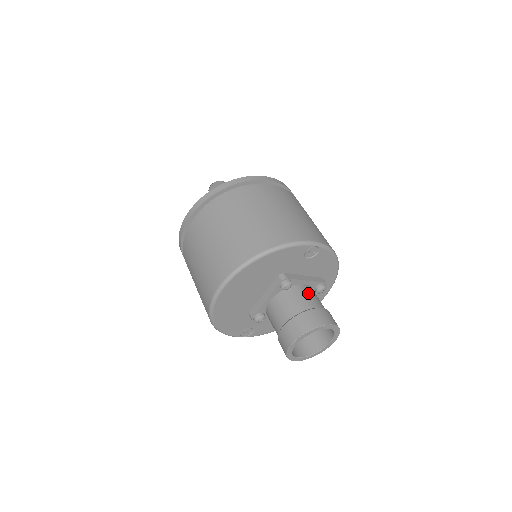
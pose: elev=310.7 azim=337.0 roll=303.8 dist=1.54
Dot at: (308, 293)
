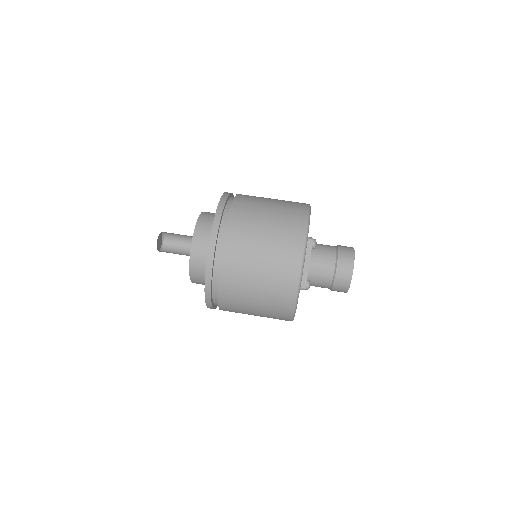
Dot at: (321, 244)
